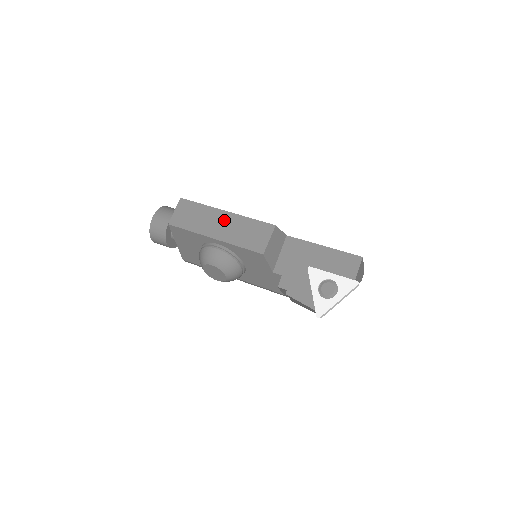
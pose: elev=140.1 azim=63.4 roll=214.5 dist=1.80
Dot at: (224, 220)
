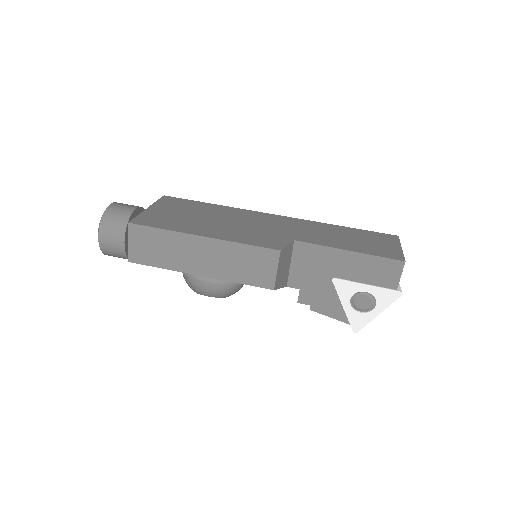
Dot at: (204, 250)
